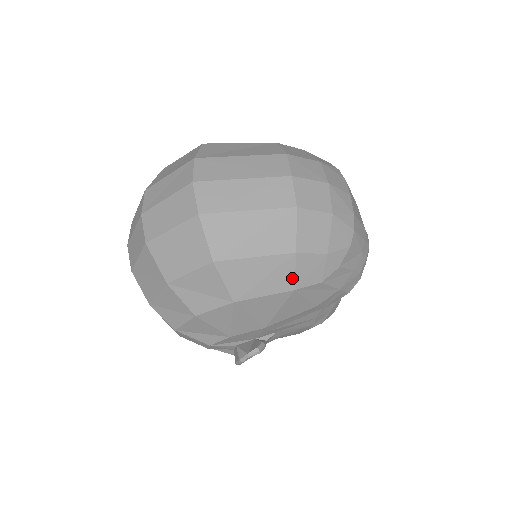
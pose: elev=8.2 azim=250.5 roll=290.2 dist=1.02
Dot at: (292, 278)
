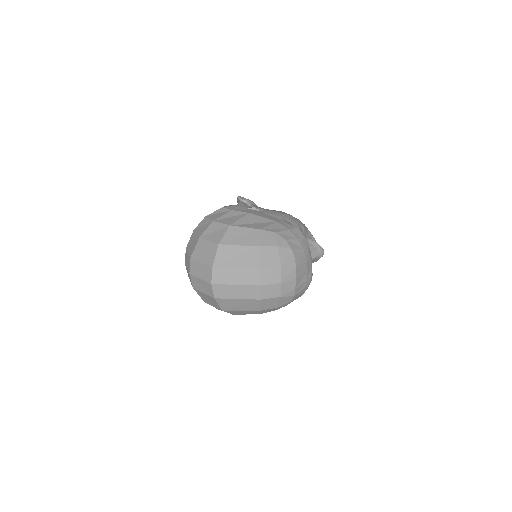
Dot at: (260, 313)
